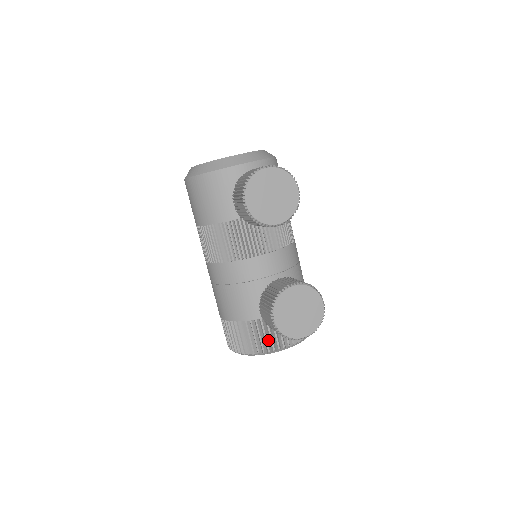
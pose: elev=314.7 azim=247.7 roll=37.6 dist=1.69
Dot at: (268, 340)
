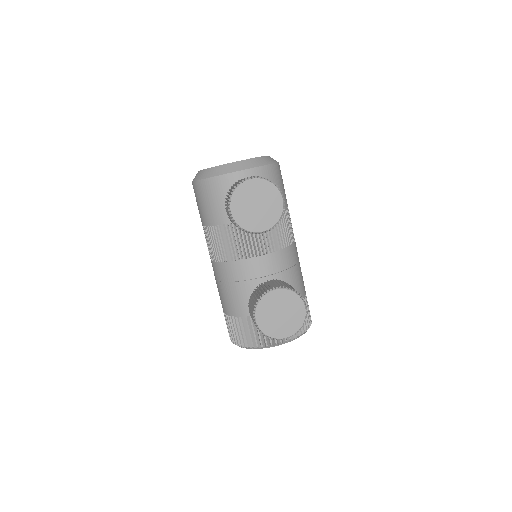
Dot at: (262, 336)
